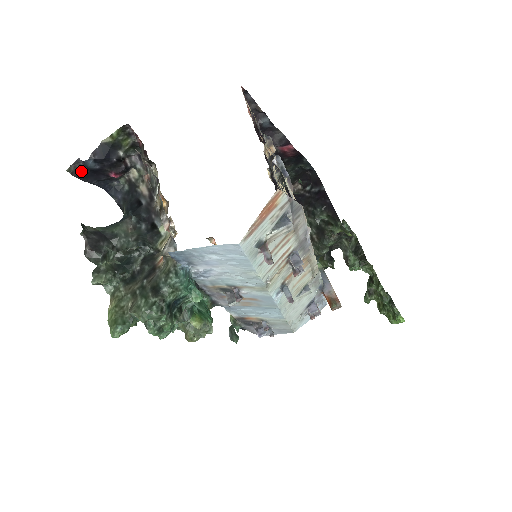
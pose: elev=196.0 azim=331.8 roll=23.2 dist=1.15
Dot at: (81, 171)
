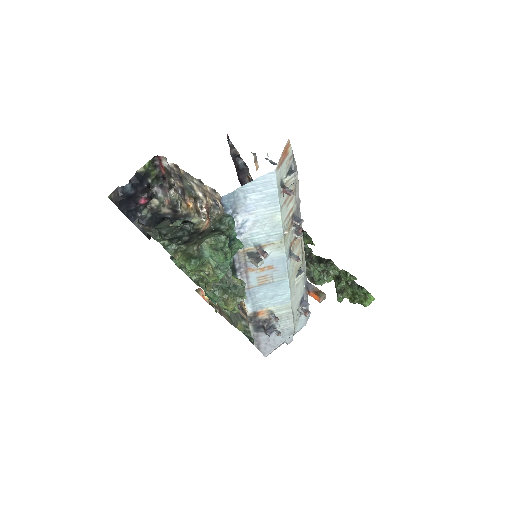
Dot at: (118, 198)
